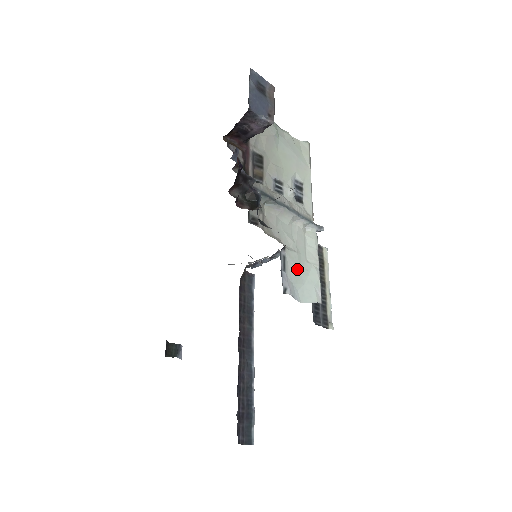
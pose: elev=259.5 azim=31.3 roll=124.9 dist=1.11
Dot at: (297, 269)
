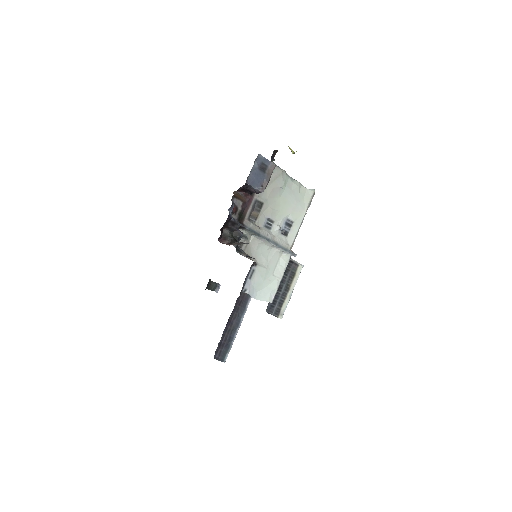
Dot at: (262, 279)
